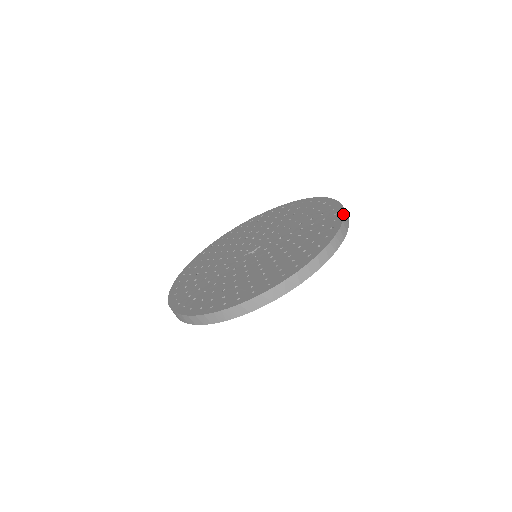
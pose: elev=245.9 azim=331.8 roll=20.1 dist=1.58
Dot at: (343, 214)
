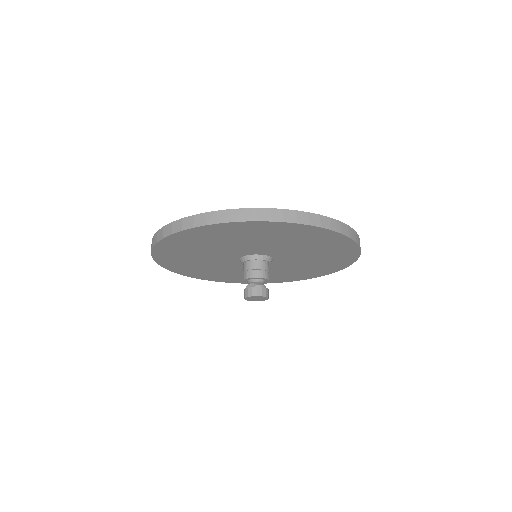
Dot at: occluded
